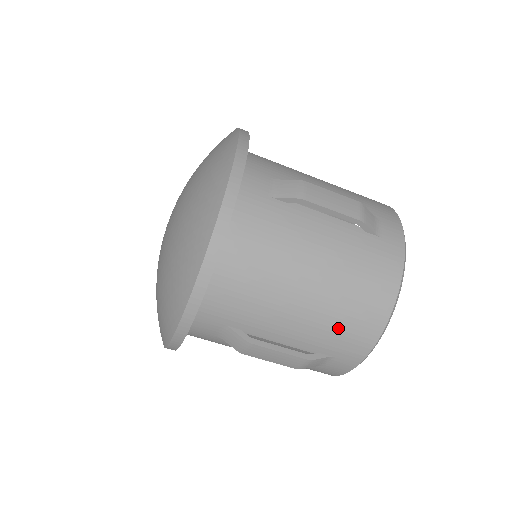
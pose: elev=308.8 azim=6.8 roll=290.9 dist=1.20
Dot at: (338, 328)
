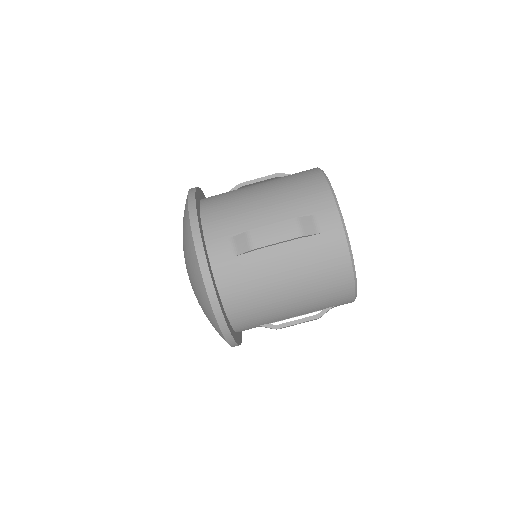
Dot at: (324, 299)
